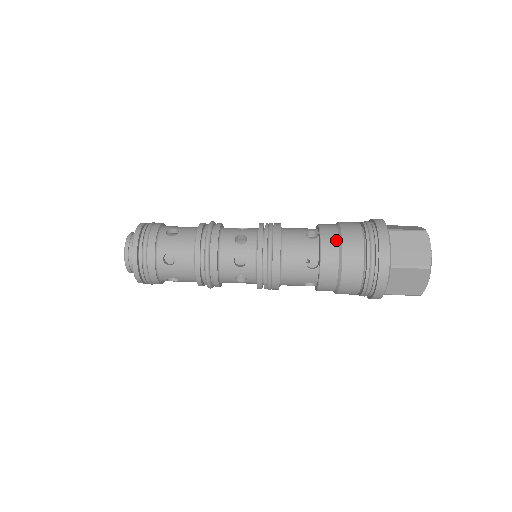
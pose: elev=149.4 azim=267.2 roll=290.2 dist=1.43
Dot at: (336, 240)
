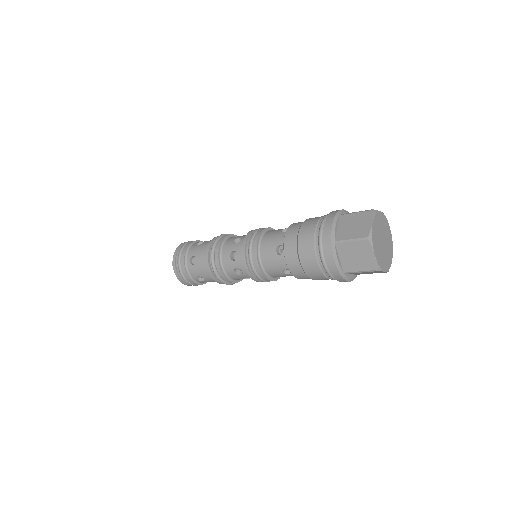
Dot at: (297, 229)
